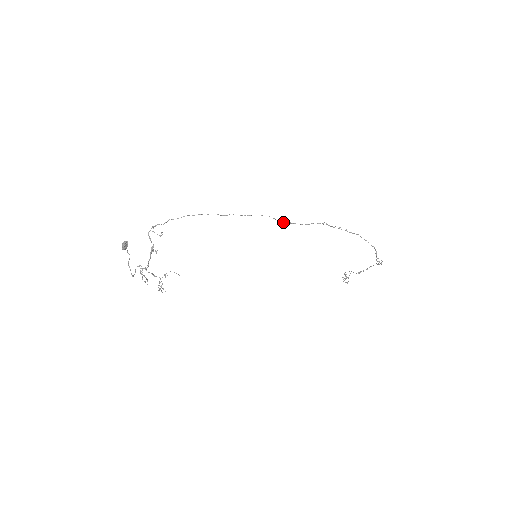
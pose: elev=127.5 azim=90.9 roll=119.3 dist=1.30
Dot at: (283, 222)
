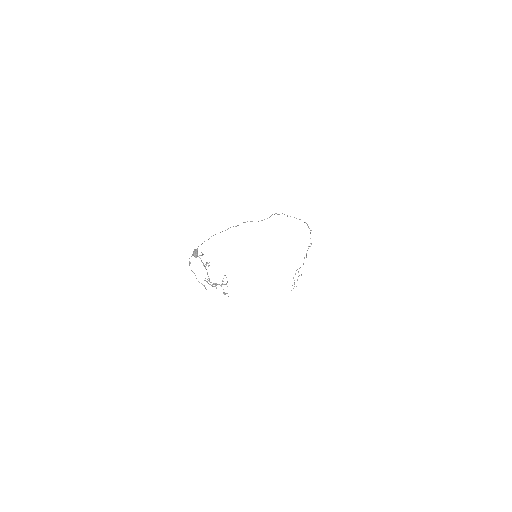
Dot at: occluded
